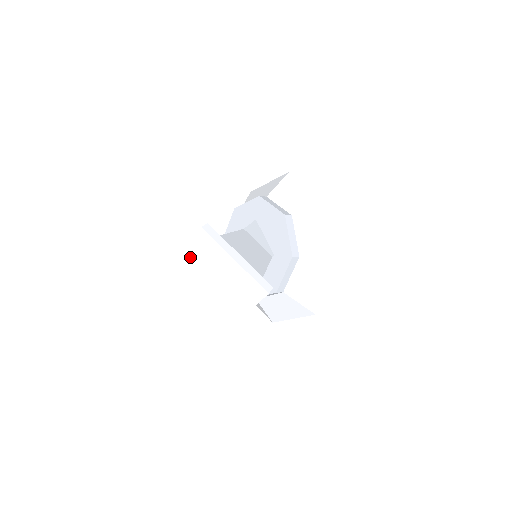
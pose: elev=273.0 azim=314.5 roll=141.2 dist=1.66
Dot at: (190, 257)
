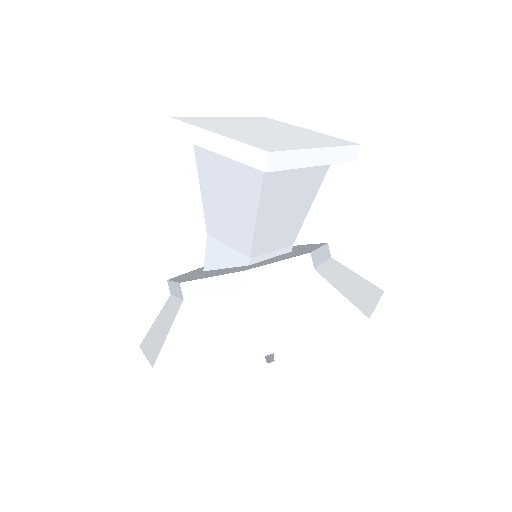
Dot at: (237, 119)
